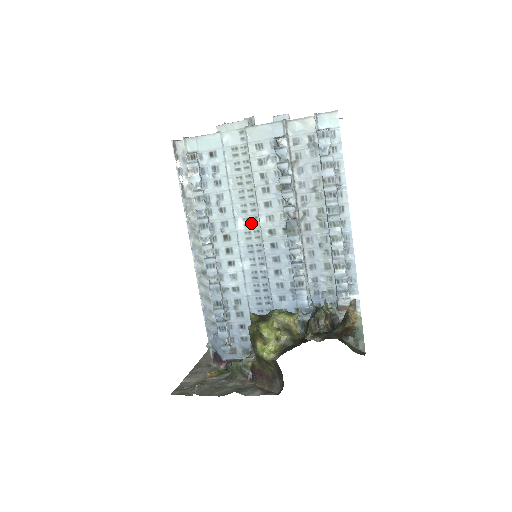
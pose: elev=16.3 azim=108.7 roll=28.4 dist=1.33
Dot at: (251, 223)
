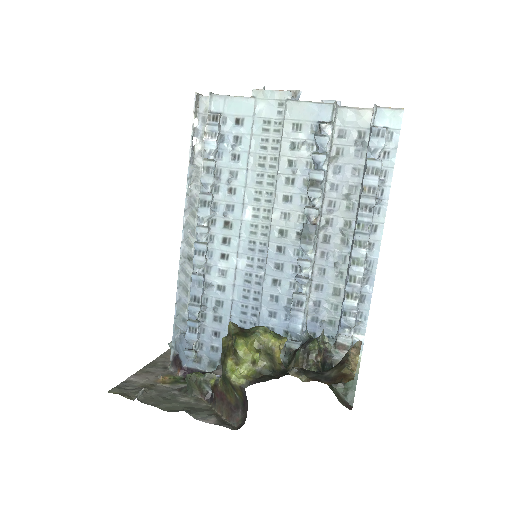
Dot at: (261, 215)
